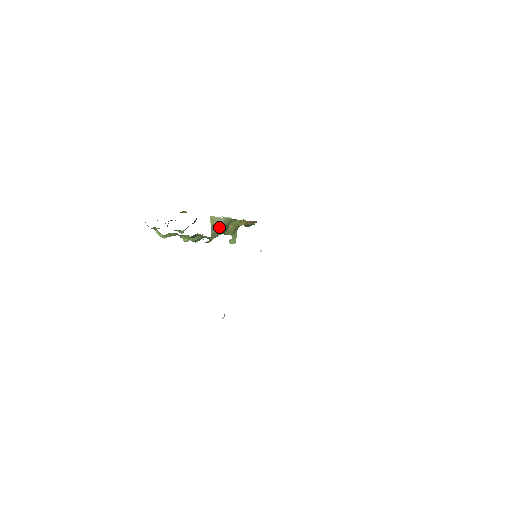
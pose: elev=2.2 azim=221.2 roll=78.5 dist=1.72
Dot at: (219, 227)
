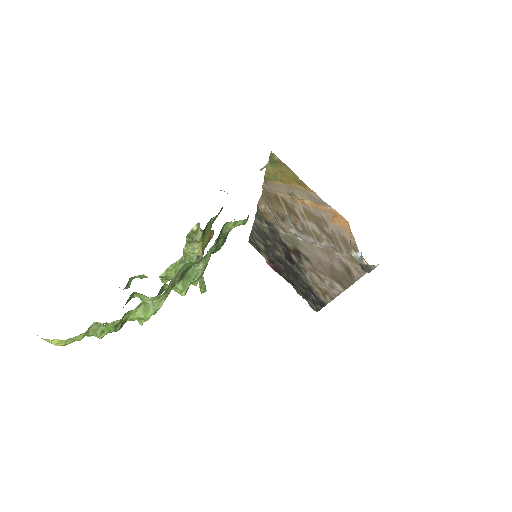
Dot at: occluded
